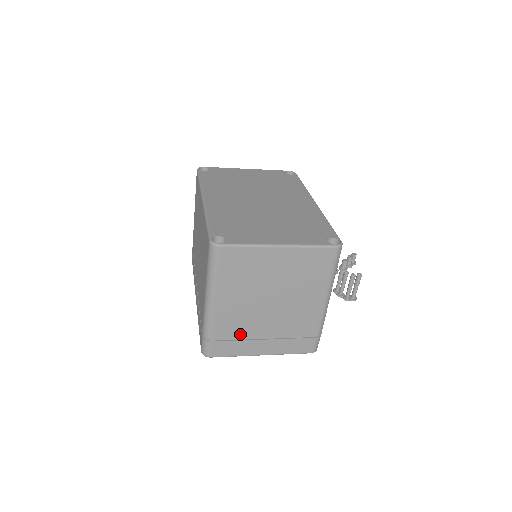
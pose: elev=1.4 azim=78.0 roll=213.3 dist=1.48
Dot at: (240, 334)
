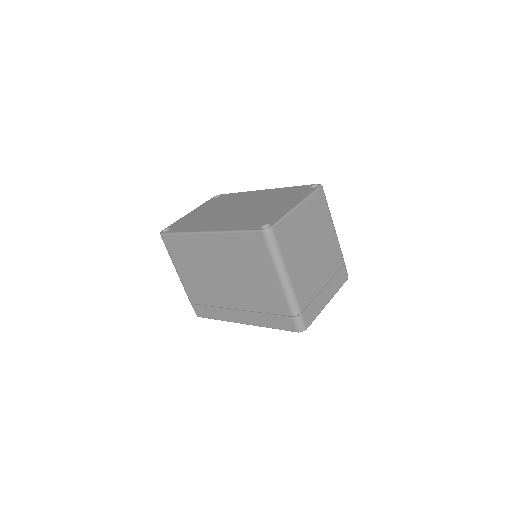
Dot at: (312, 293)
